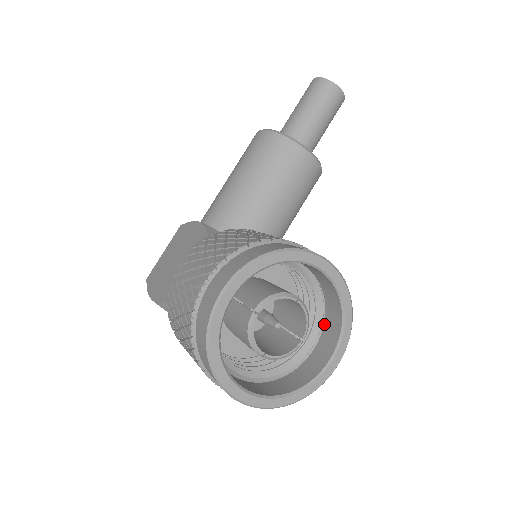
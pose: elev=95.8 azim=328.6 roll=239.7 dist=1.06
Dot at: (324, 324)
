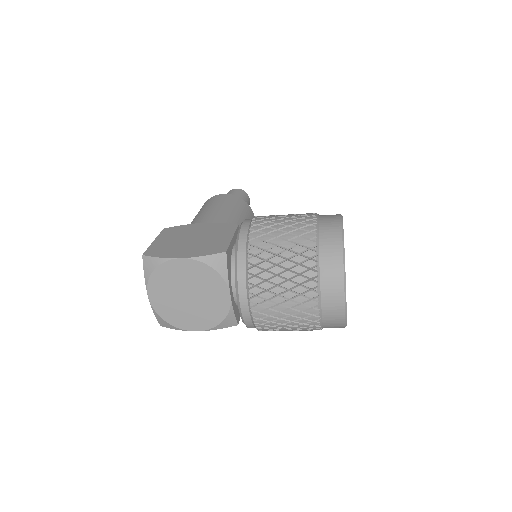
Dot at: occluded
